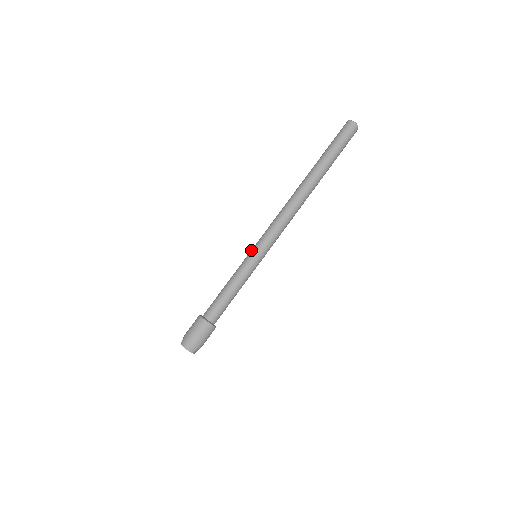
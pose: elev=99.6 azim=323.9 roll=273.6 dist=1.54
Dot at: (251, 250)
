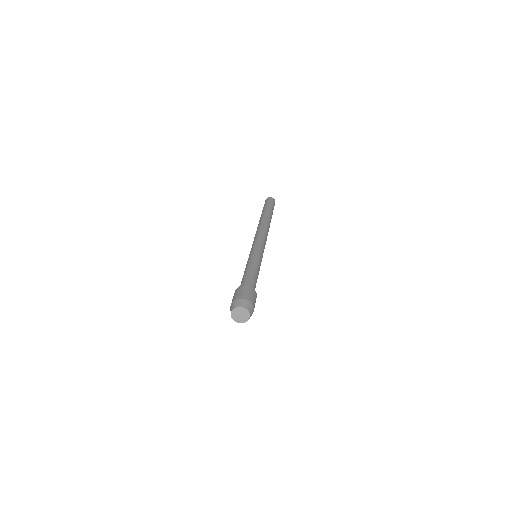
Dot at: occluded
